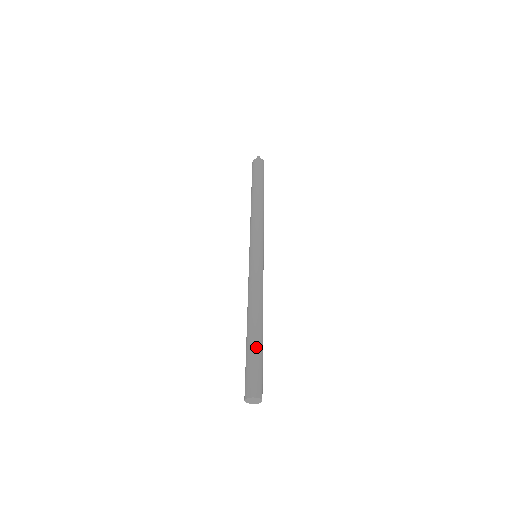
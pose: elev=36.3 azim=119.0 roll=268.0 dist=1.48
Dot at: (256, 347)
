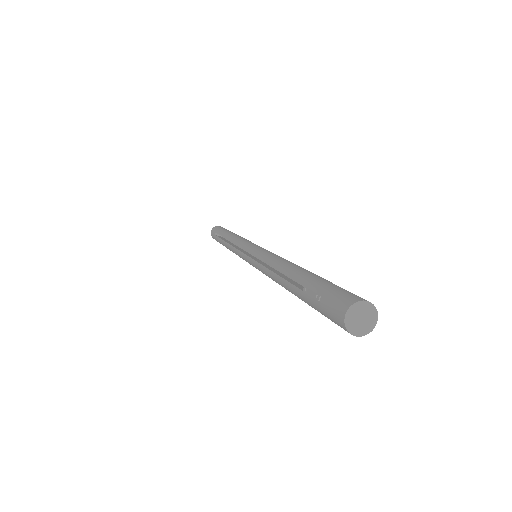
Dot at: occluded
